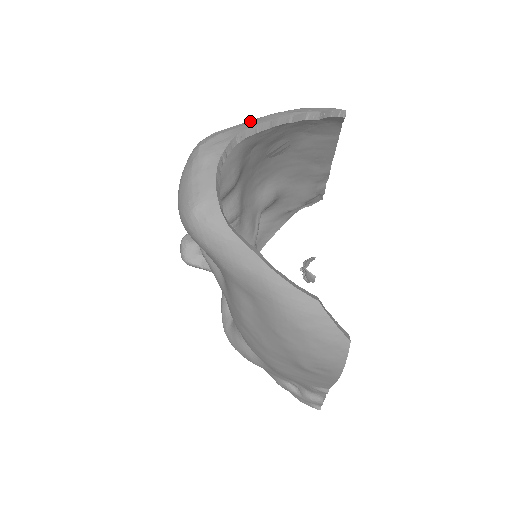
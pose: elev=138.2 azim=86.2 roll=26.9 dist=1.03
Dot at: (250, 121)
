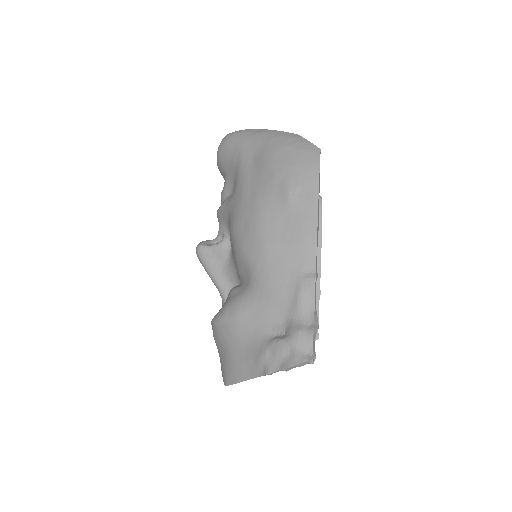
Dot at: occluded
